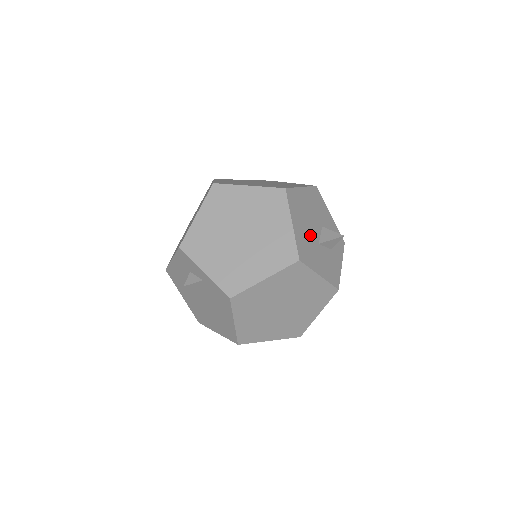
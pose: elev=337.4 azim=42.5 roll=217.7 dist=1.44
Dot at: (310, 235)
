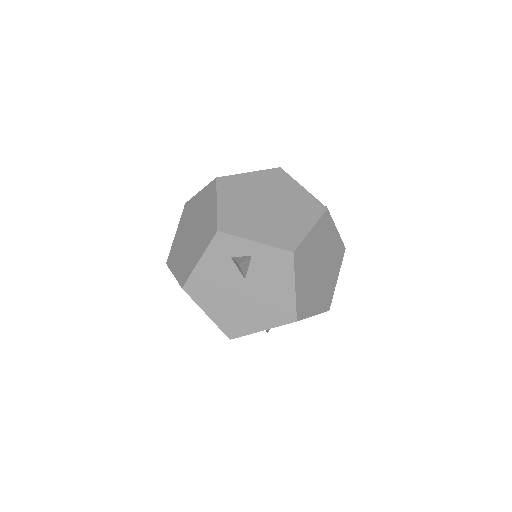
Dot at: occluded
